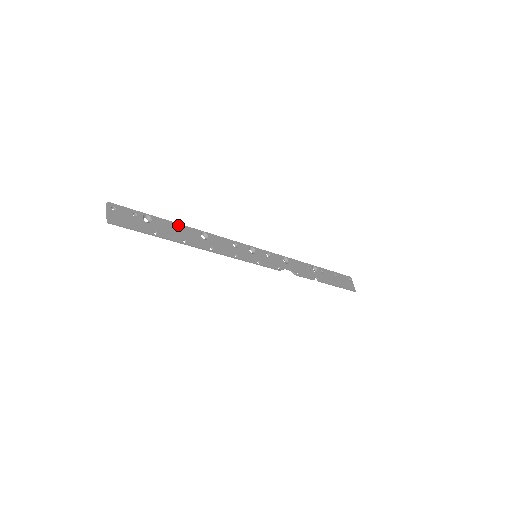
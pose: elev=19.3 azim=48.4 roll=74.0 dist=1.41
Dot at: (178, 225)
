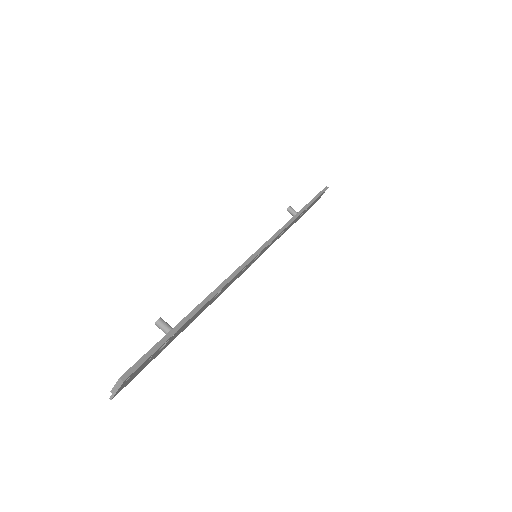
Dot at: (197, 313)
